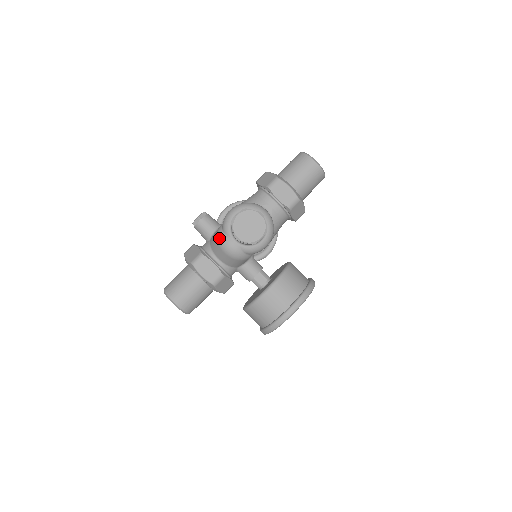
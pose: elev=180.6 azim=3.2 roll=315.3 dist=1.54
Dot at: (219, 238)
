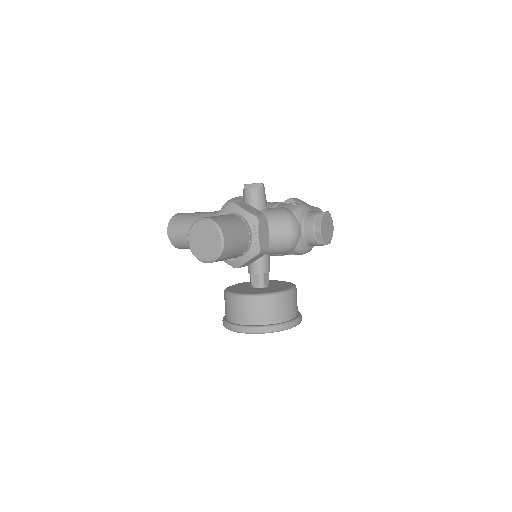
Dot at: (290, 217)
